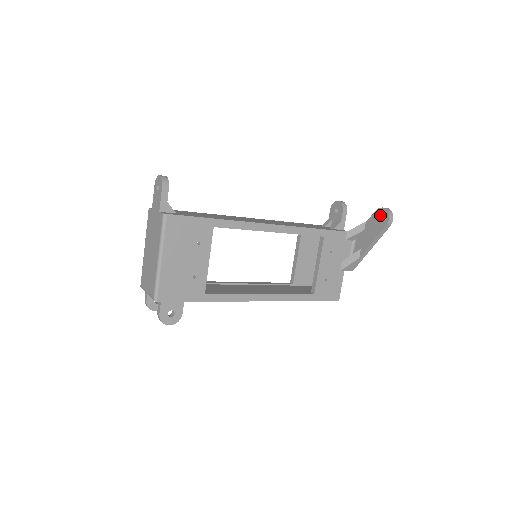
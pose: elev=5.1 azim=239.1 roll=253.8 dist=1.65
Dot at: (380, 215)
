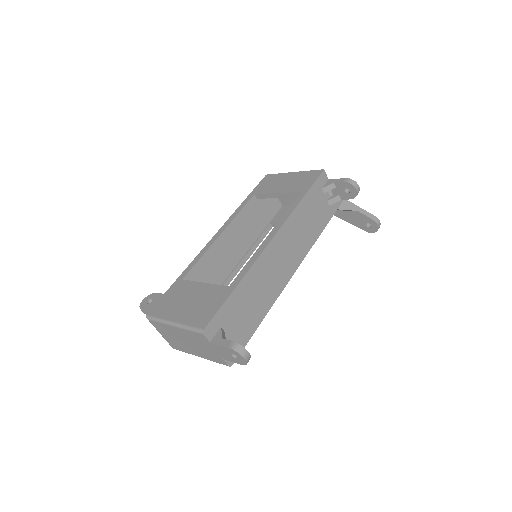
Dot at: (371, 224)
